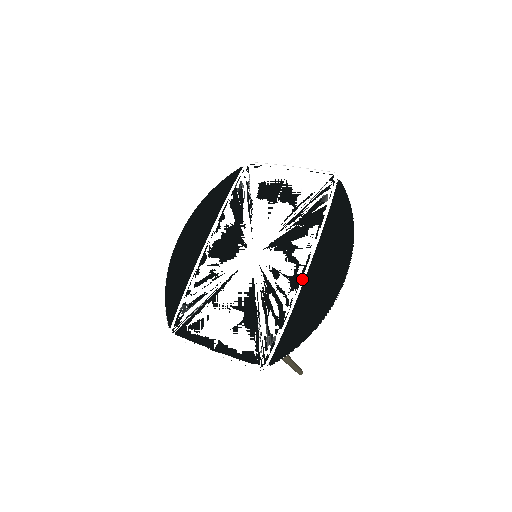
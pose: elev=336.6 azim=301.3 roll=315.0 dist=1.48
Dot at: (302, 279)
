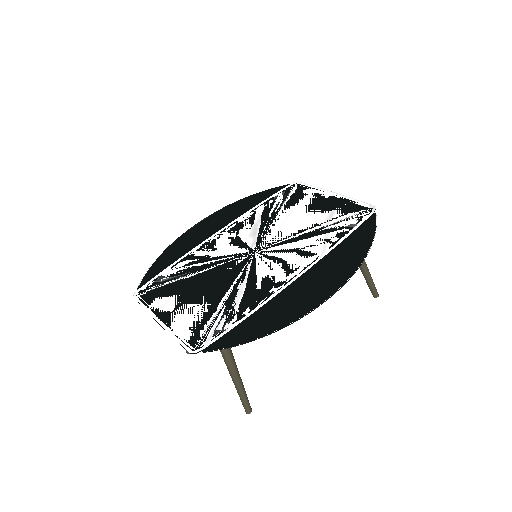
Dot at: (286, 284)
